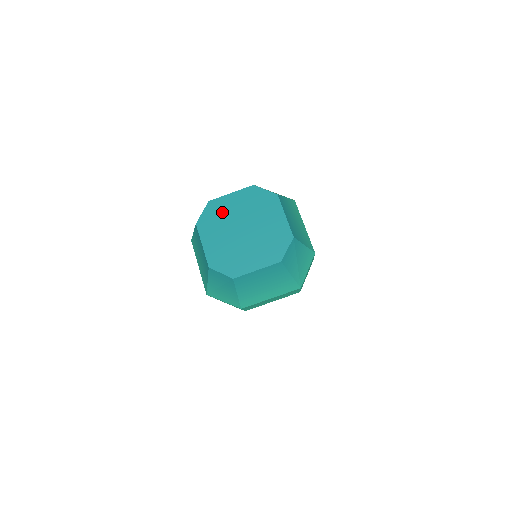
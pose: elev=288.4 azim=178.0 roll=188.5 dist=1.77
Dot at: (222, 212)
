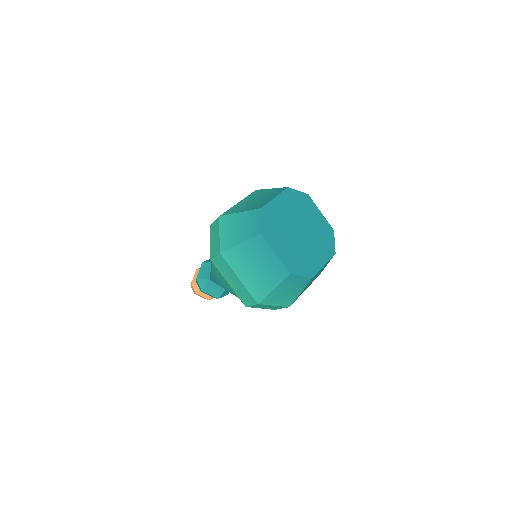
Dot at: (277, 217)
